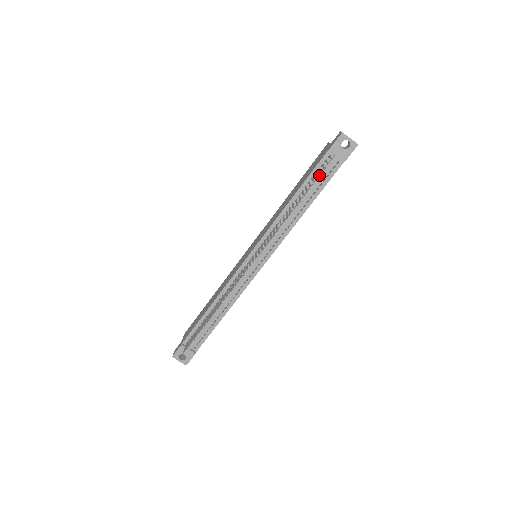
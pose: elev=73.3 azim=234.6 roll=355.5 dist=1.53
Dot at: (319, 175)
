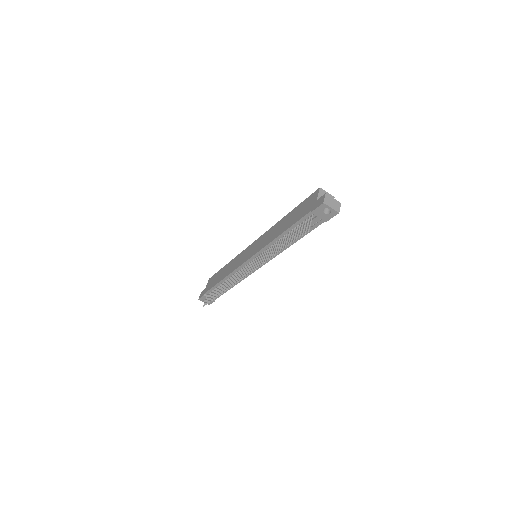
Dot at: (303, 226)
